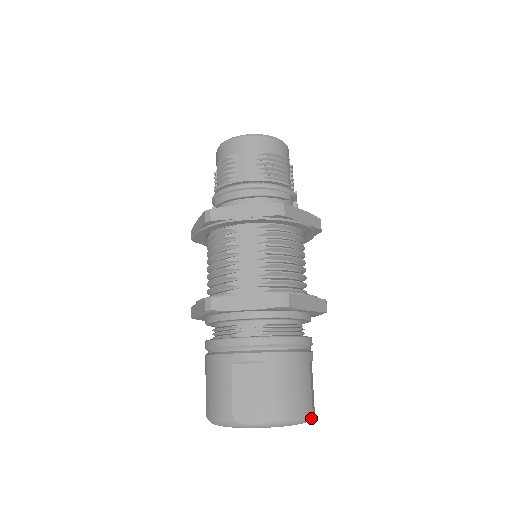
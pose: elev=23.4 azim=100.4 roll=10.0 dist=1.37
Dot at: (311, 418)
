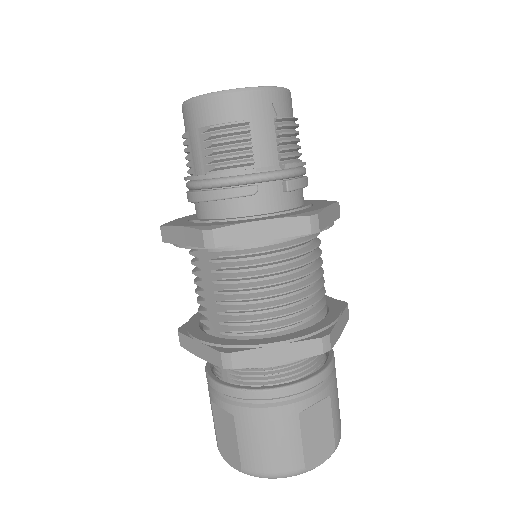
Dot at: (306, 471)
